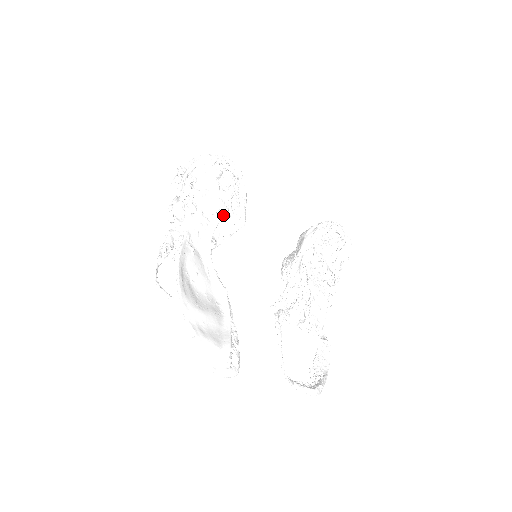
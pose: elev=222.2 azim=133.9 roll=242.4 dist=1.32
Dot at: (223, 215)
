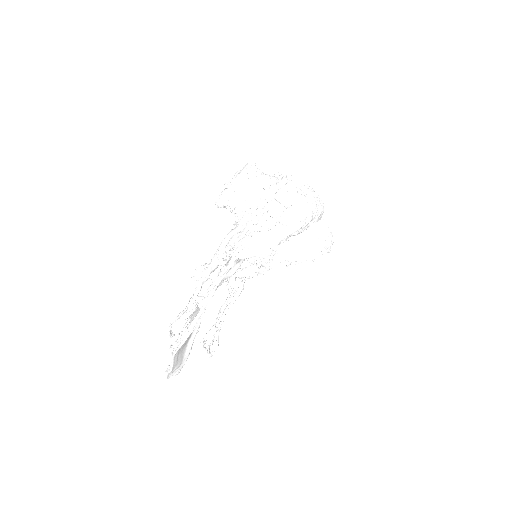
Dot at: occluded
